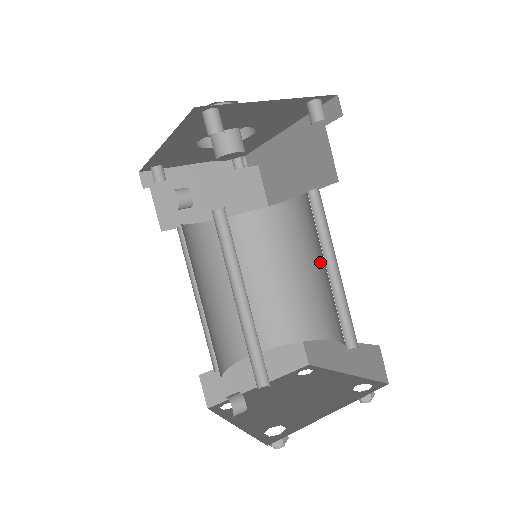
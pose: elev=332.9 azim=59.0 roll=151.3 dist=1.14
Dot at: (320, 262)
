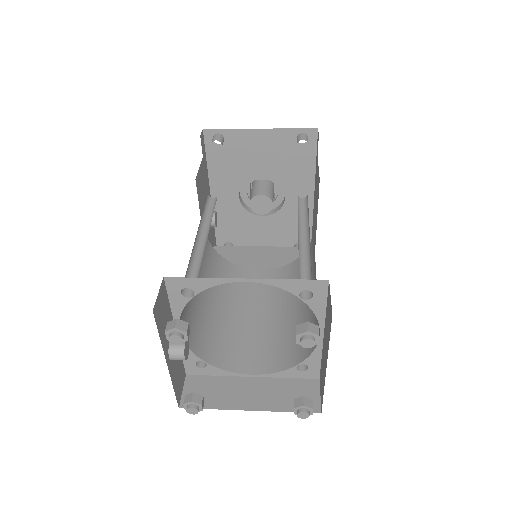
Dot at: occluded
